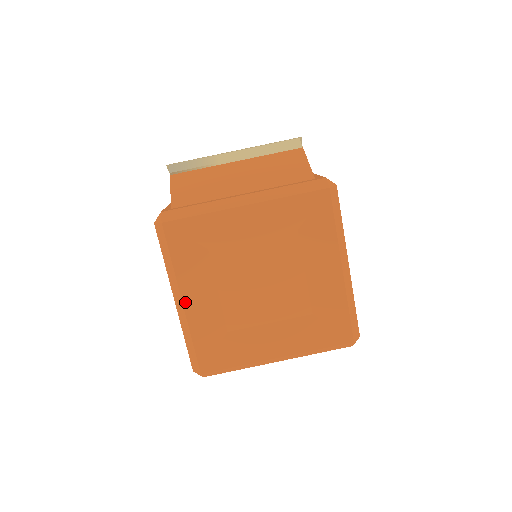
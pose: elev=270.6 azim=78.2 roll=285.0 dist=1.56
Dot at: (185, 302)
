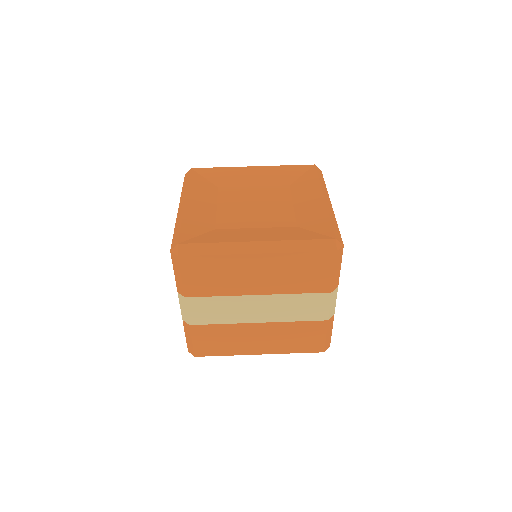
Dot at: (187, 202)
